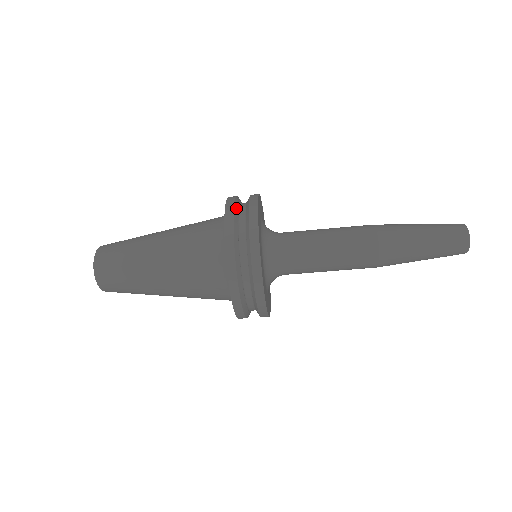
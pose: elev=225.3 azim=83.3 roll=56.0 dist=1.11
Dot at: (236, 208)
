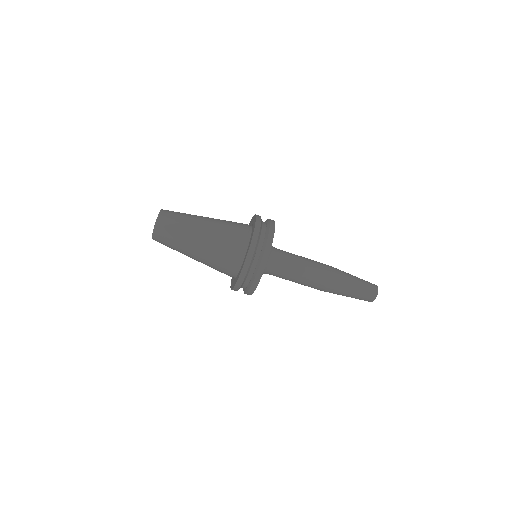
Dot at: occluded
